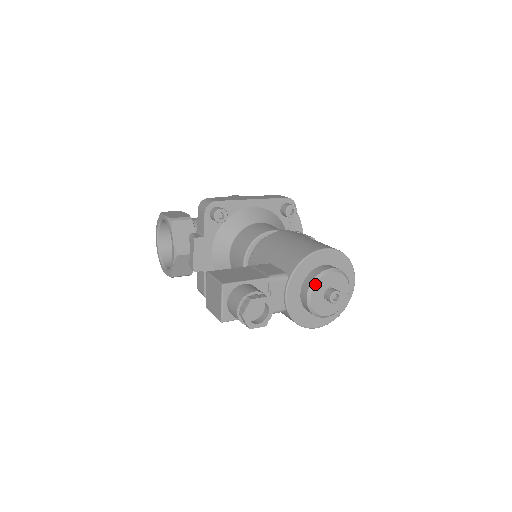
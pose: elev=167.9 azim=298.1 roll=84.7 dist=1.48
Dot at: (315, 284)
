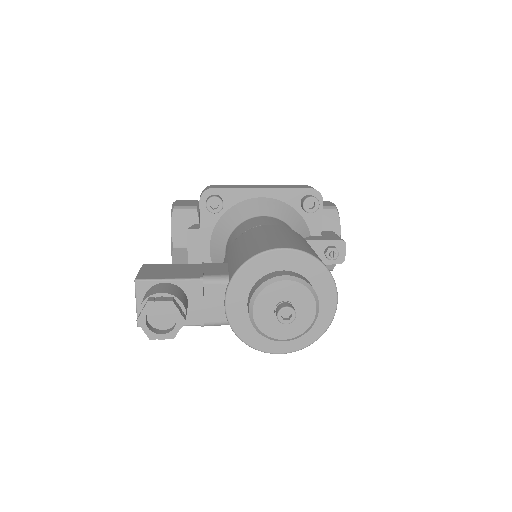
Dot at: (258, 294)
